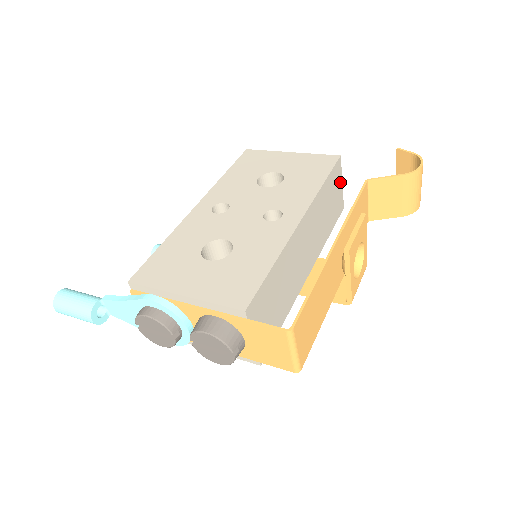
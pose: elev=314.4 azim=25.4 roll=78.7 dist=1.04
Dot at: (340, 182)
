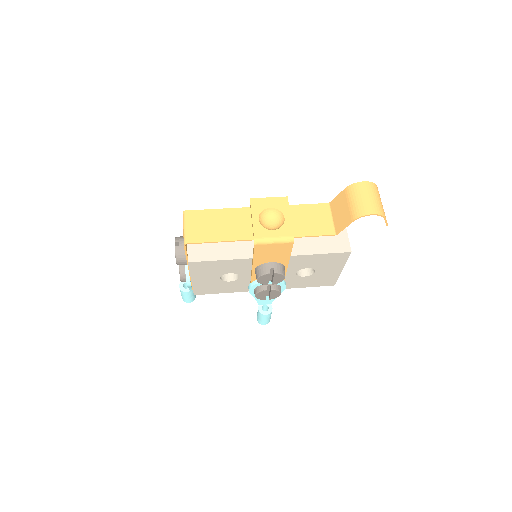
Dot at: occluded
